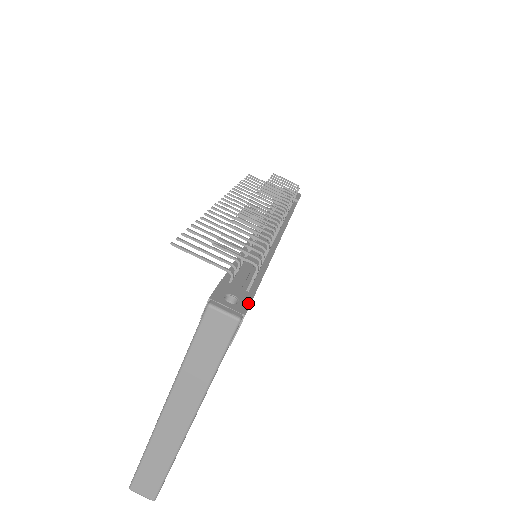
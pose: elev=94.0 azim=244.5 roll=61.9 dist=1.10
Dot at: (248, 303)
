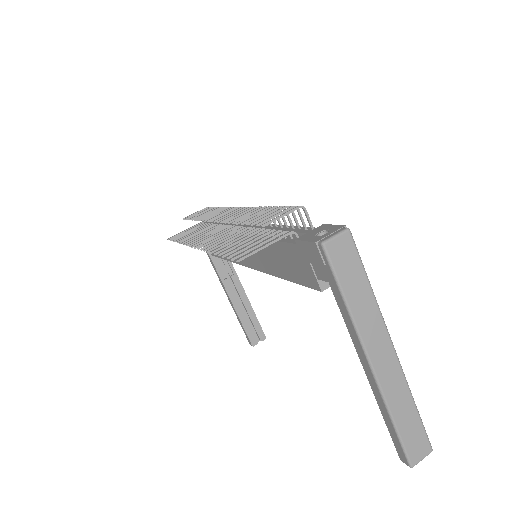
Dot at: (332, 226)
